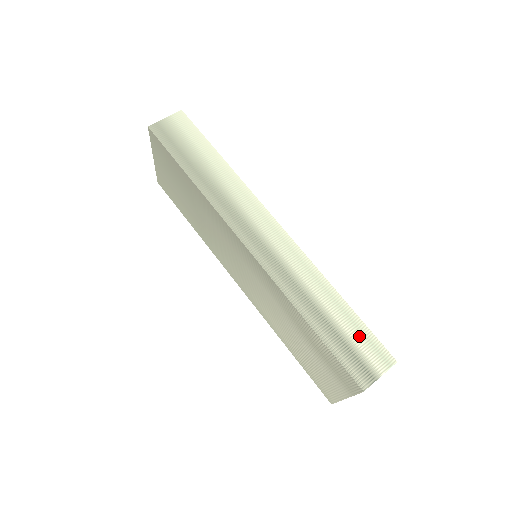
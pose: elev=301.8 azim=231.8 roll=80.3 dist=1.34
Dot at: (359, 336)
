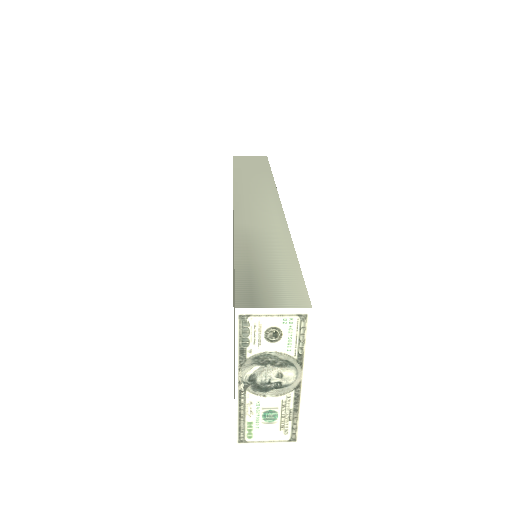
Dot at: (283, 274)
